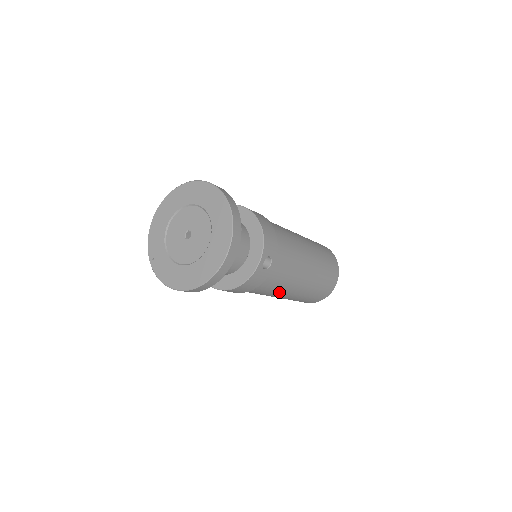
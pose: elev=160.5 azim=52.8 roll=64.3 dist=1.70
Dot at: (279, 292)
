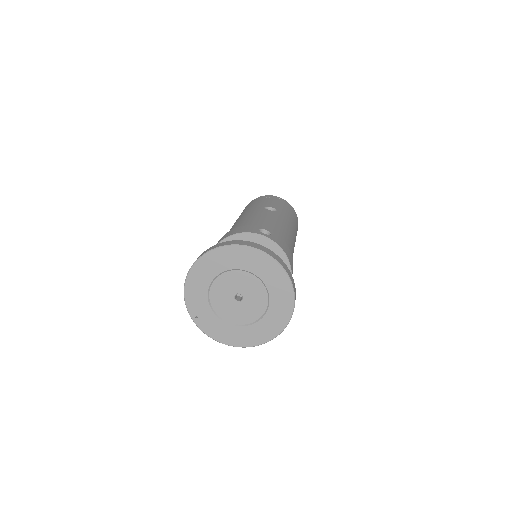
Dot at: occluded
